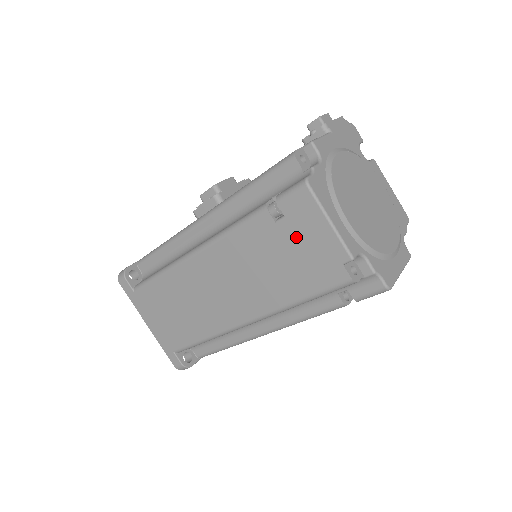
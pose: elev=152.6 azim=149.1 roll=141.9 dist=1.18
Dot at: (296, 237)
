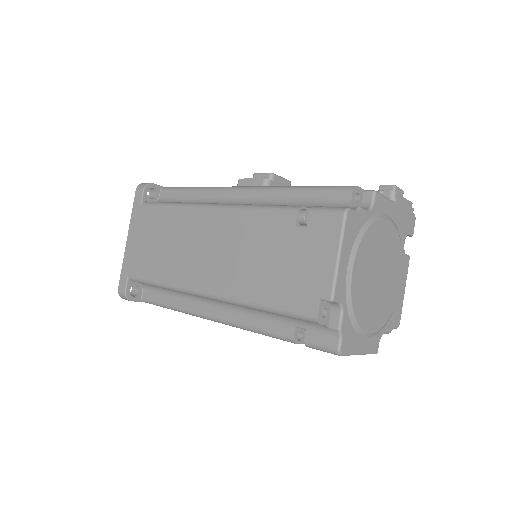
Dot at: (302, 249)
